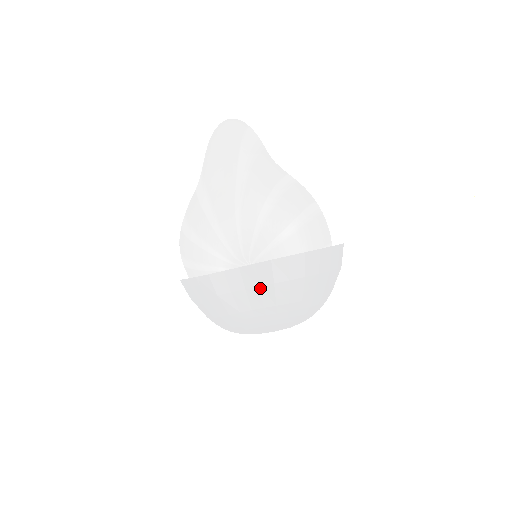
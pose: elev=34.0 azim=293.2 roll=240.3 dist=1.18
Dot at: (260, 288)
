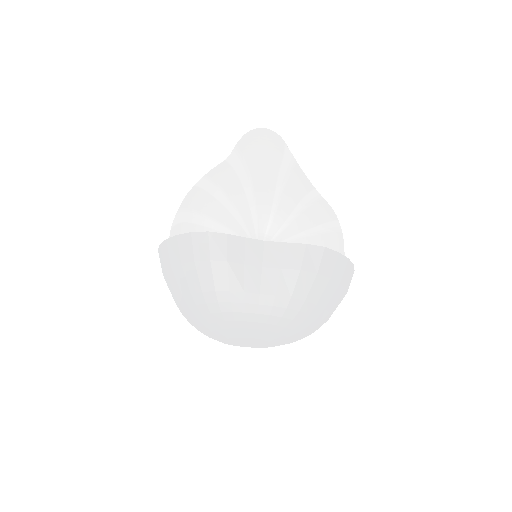
Dot at: (281, 271)
